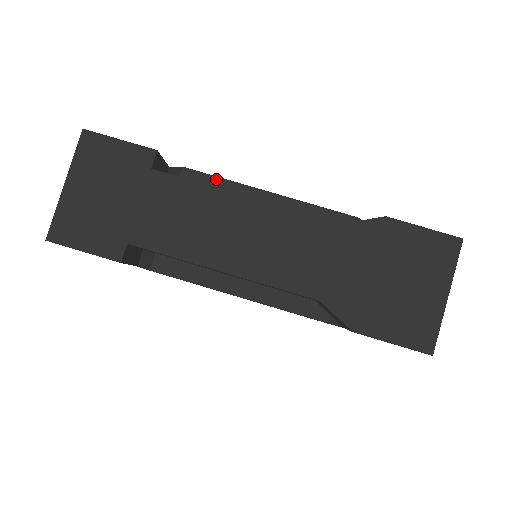
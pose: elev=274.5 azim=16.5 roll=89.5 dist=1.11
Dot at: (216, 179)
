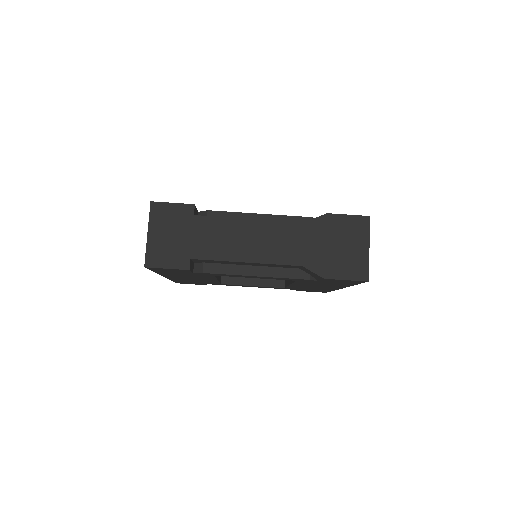
Dot at: (228, 213)
